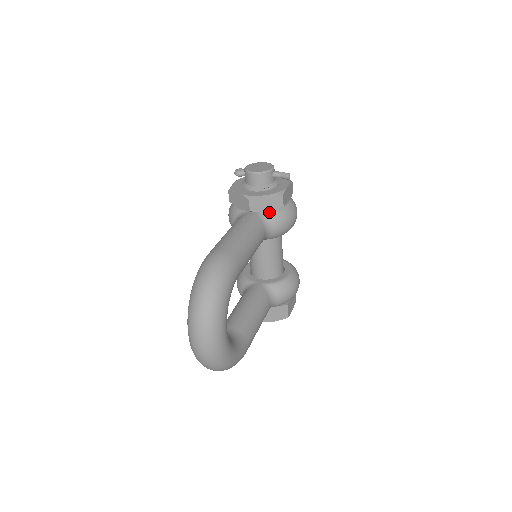
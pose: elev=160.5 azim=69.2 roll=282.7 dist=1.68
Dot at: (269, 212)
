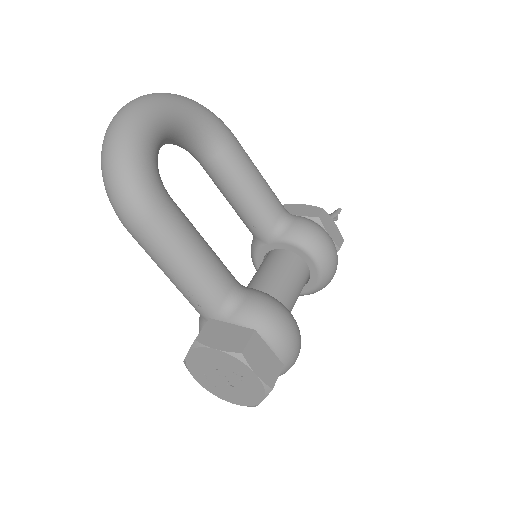
Dot at: occluded
